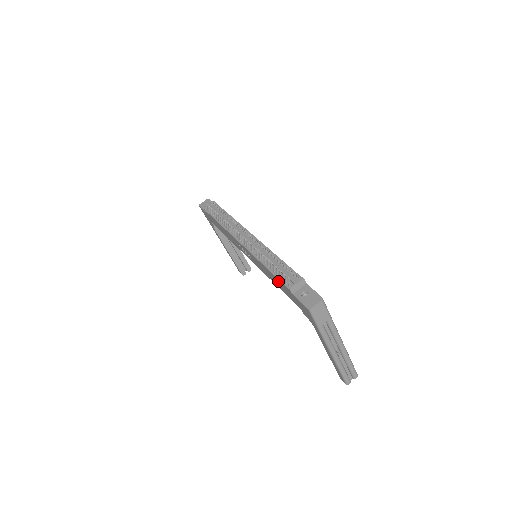
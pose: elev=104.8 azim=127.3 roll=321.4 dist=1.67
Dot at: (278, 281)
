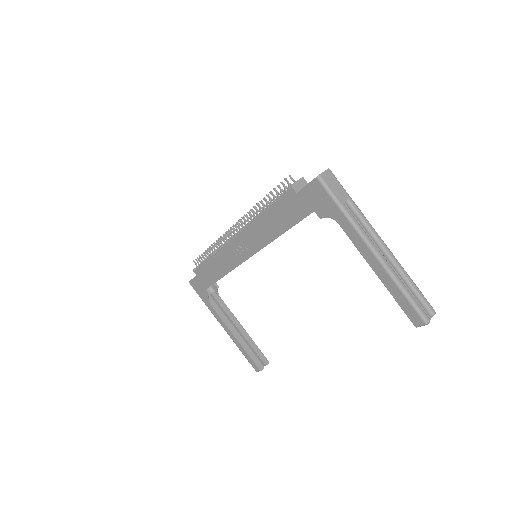
Dot at: (279, 208)
